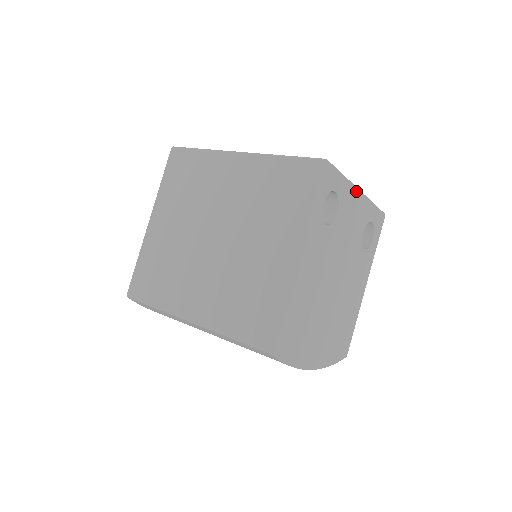
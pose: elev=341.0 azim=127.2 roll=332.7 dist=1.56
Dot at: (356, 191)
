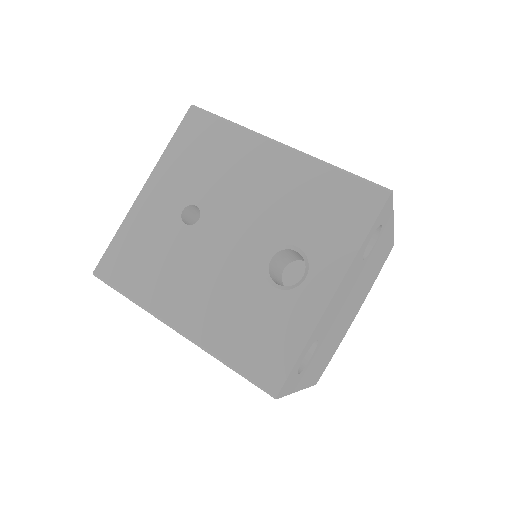
Dot at: (329, 304)
